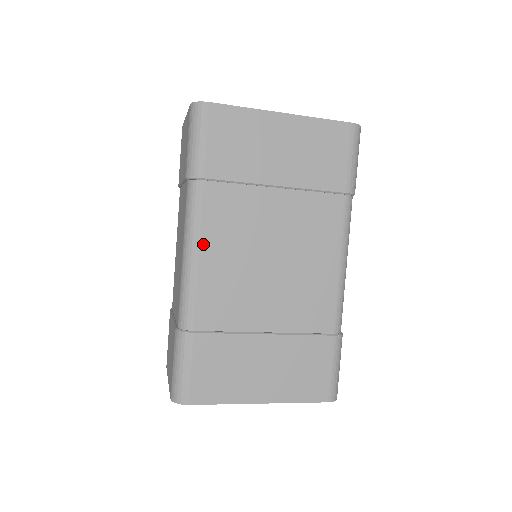
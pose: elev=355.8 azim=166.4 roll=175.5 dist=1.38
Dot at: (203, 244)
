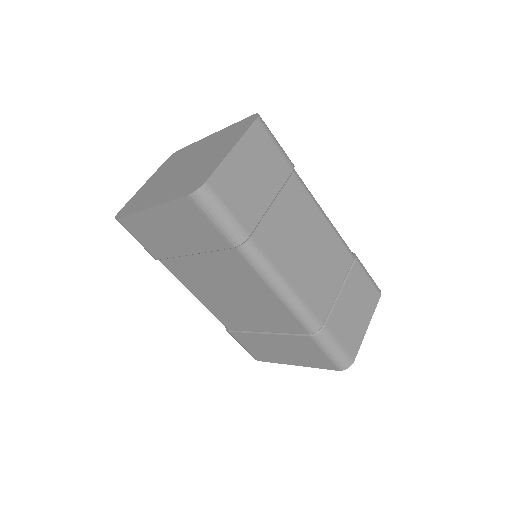
Dot at: (192, 291)
